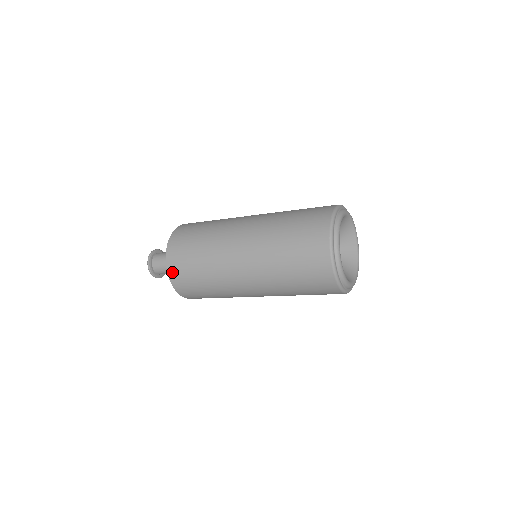
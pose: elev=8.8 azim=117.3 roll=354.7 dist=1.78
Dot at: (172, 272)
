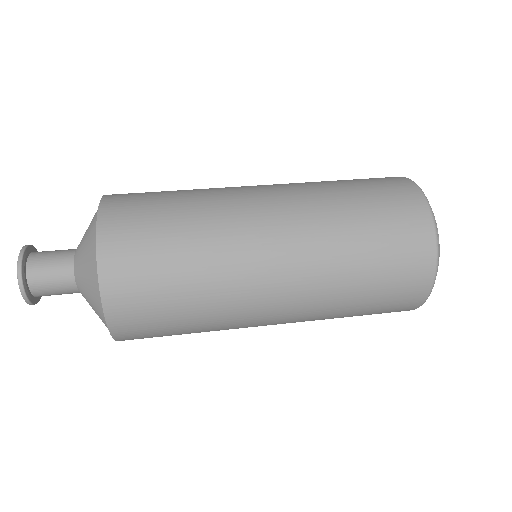
Dot at: occluded
